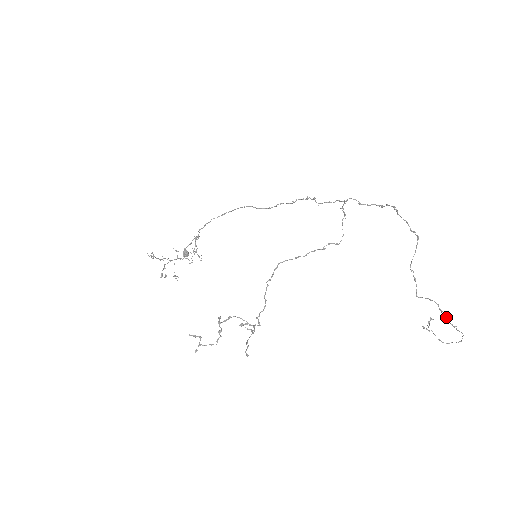
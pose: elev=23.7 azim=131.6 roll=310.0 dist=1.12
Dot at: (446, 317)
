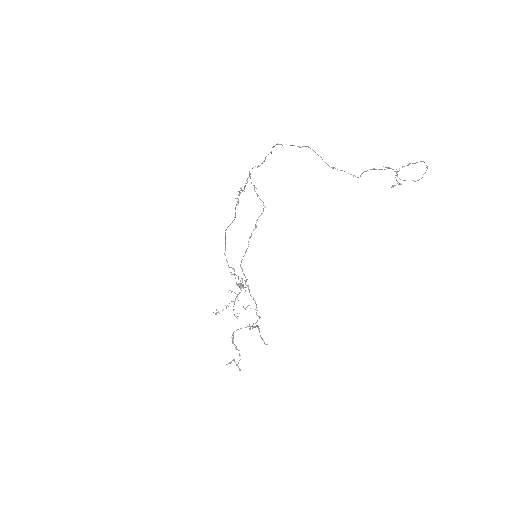
Dot at: occluded
